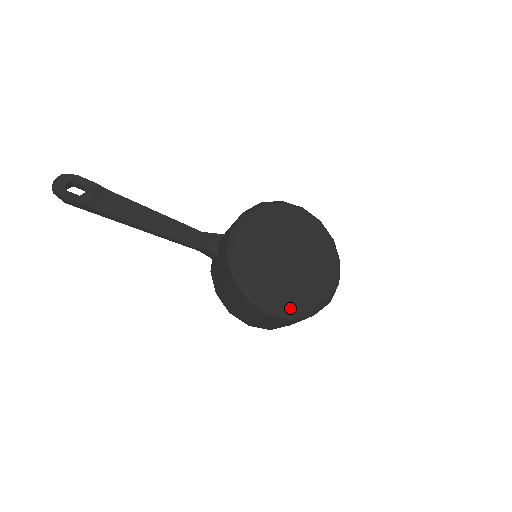
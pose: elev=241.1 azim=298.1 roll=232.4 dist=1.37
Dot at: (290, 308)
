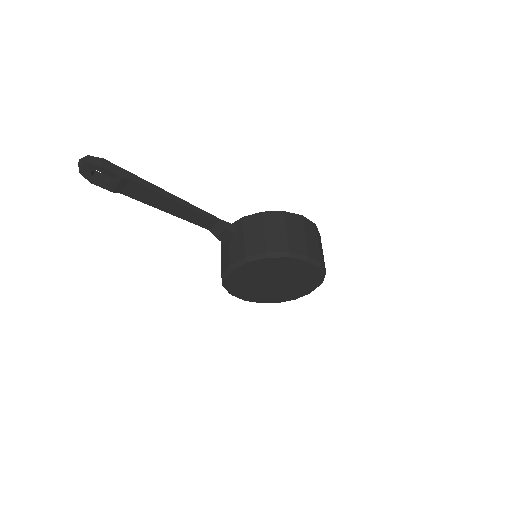
Dot at: (260, 301)
